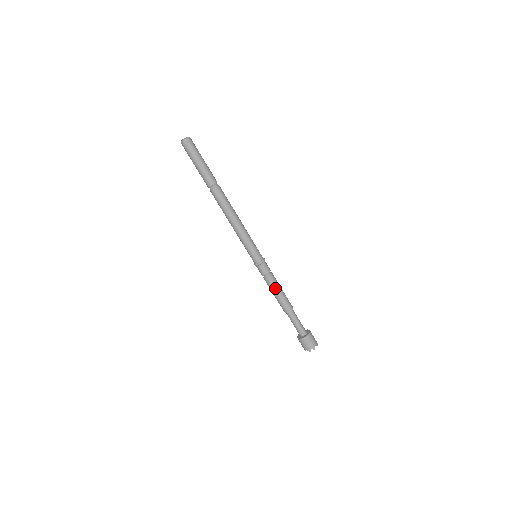
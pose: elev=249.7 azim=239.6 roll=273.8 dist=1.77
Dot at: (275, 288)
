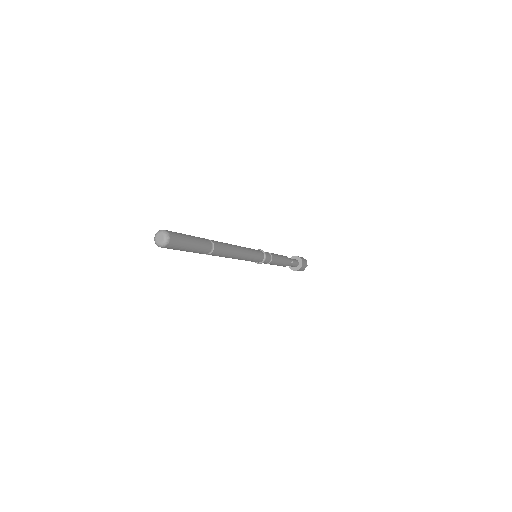
Dot at: (274, 264)
